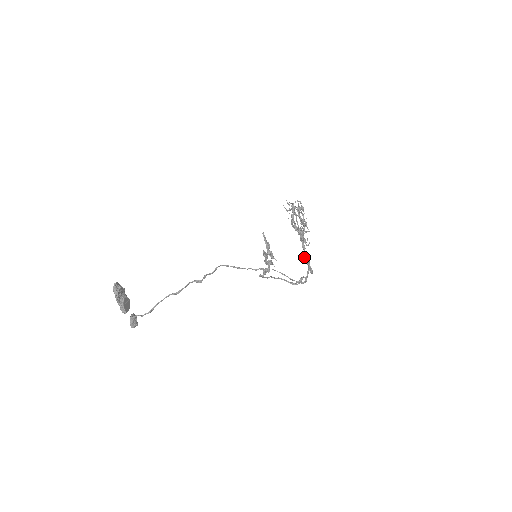
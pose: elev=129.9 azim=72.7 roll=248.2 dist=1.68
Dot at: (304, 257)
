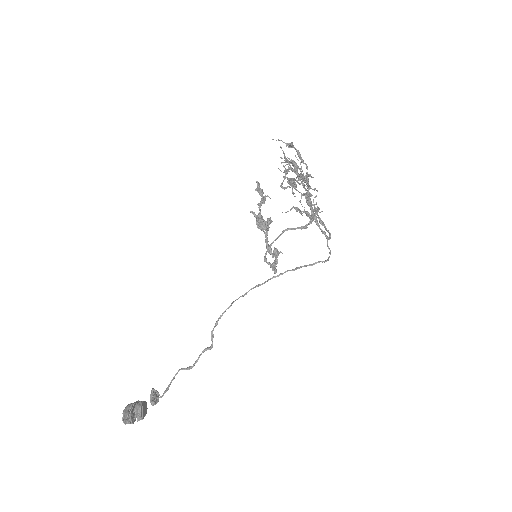
Dot at: (313, 209)
